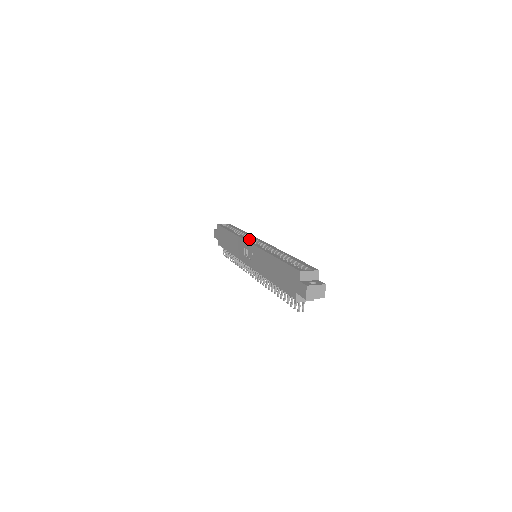
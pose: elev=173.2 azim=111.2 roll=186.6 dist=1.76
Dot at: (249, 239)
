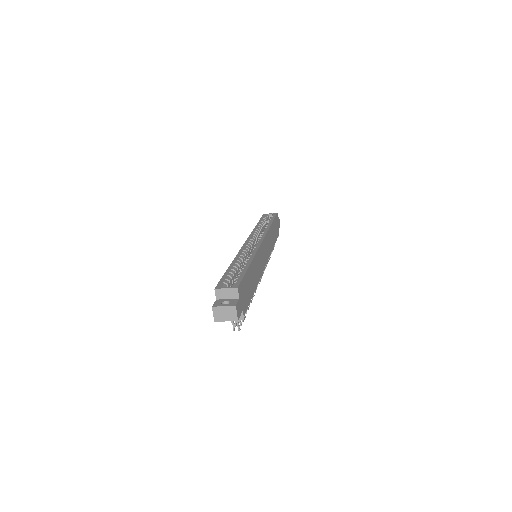
Dot at: (260, 235)
